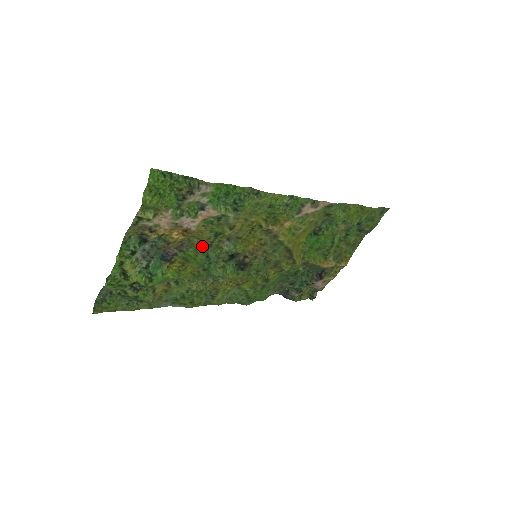
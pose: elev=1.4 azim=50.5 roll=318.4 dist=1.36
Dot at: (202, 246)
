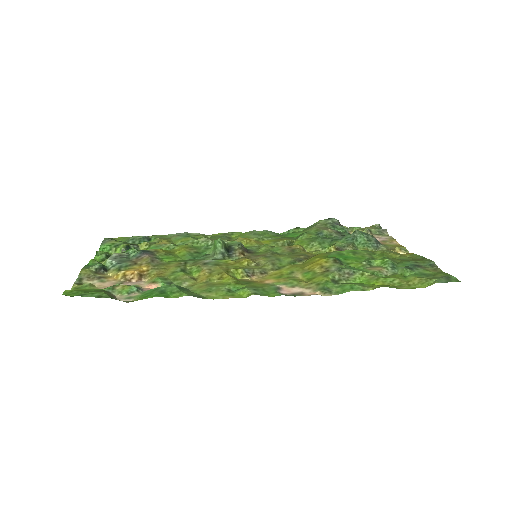
Dot at: (176, 262)
